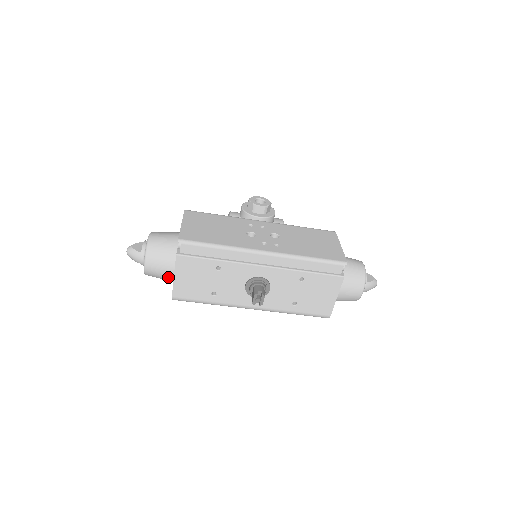
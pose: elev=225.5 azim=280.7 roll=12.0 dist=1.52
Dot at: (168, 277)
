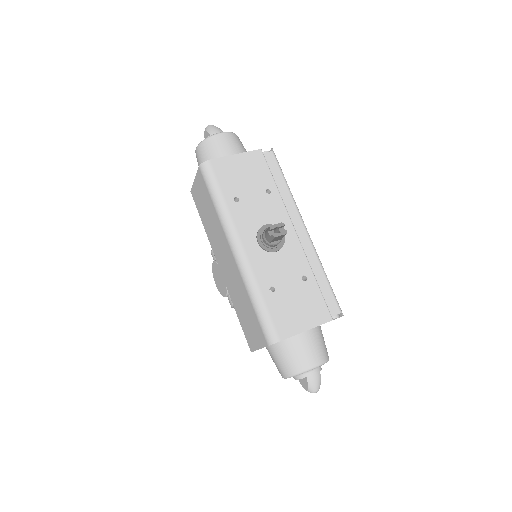
Dot at: (221, 156)
